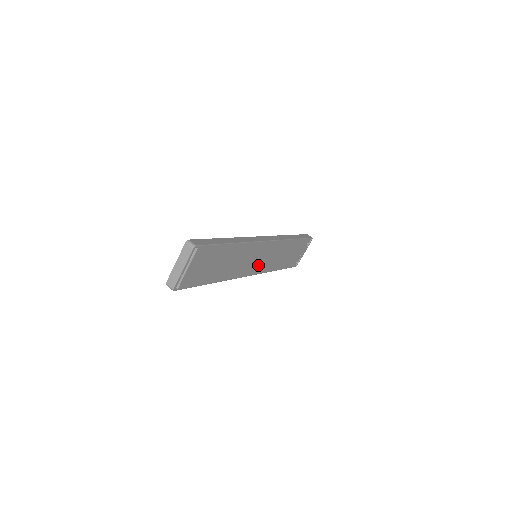
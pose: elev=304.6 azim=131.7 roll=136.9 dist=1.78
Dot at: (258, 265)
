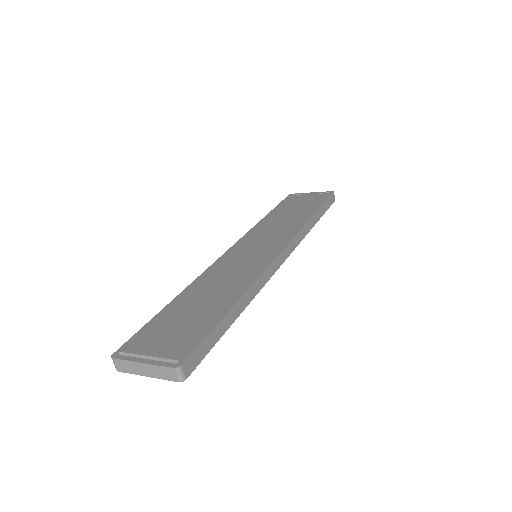
Dot at: occluded
